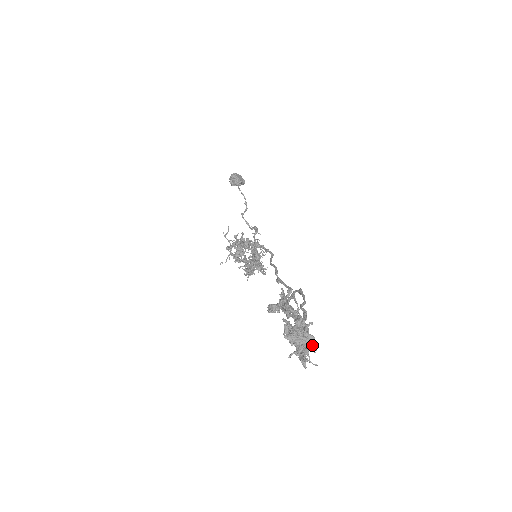
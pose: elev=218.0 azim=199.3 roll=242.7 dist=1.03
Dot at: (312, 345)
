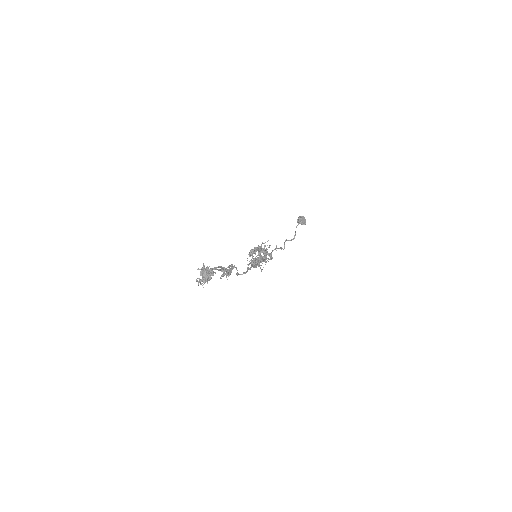
Dot at: (207, 279)
